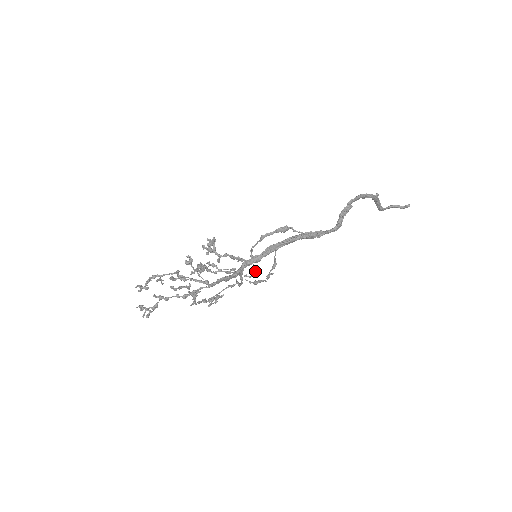
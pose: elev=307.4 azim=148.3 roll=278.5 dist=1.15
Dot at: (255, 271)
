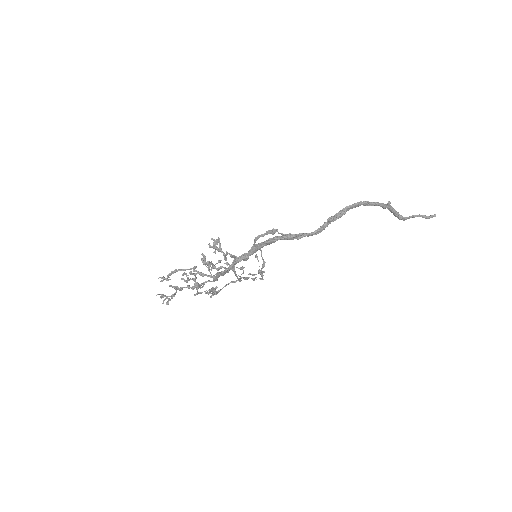
Dot at: (260, 270)
